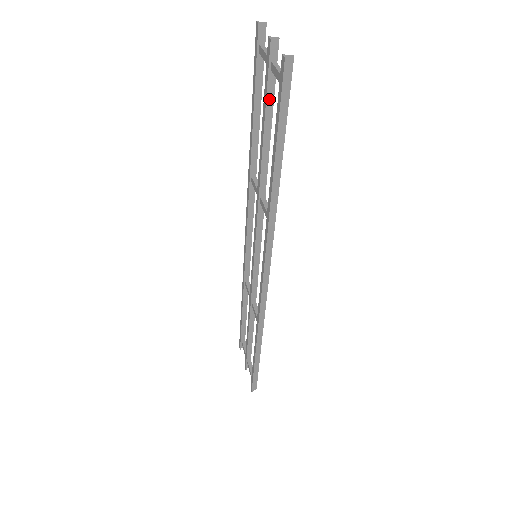
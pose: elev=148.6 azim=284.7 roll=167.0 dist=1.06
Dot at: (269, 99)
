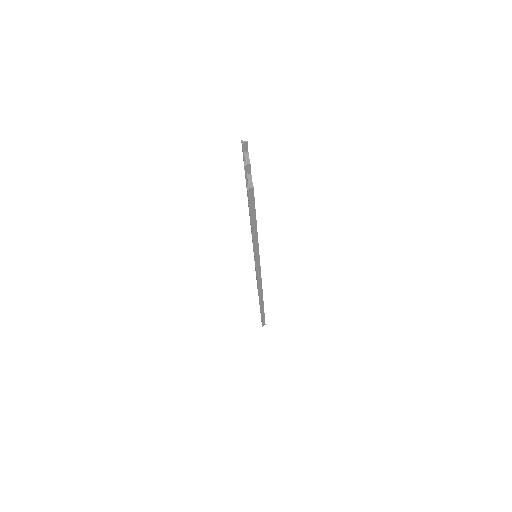
Dot at: occluded
